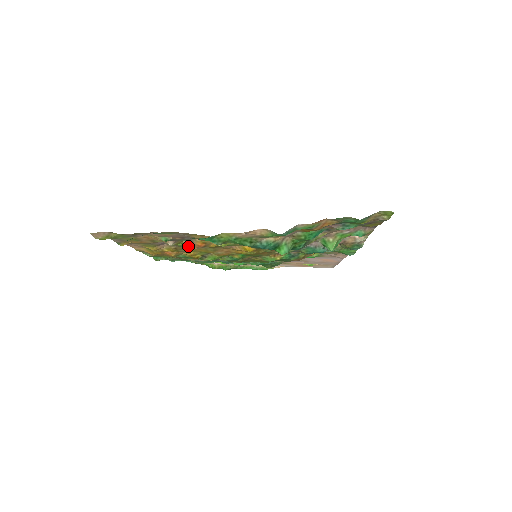
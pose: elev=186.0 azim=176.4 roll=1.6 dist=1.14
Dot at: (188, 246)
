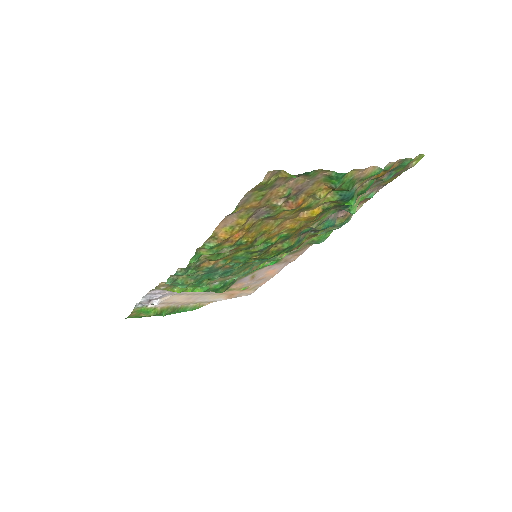
Dot at: (279, 212)
